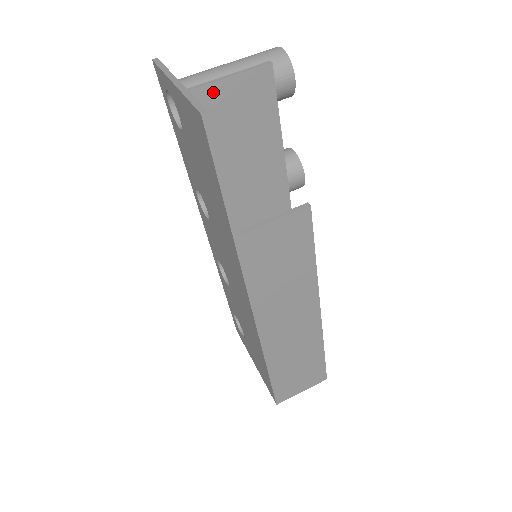
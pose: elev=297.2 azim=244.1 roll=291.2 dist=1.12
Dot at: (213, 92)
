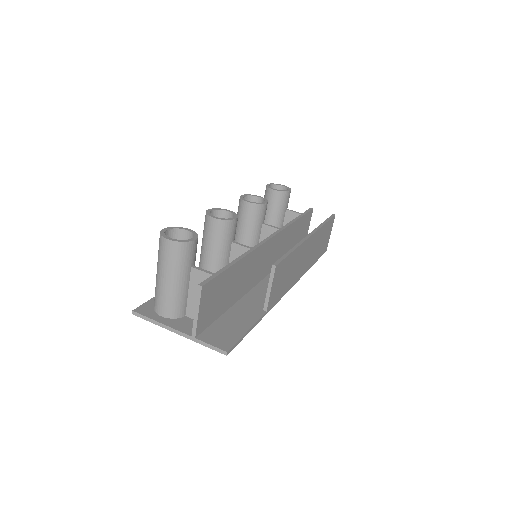
Dot at: (200, 323)
